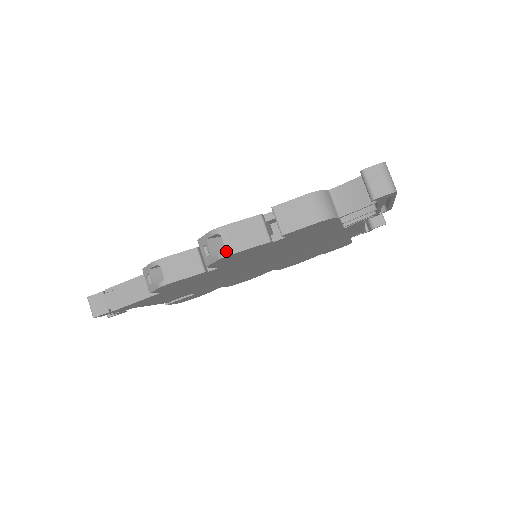
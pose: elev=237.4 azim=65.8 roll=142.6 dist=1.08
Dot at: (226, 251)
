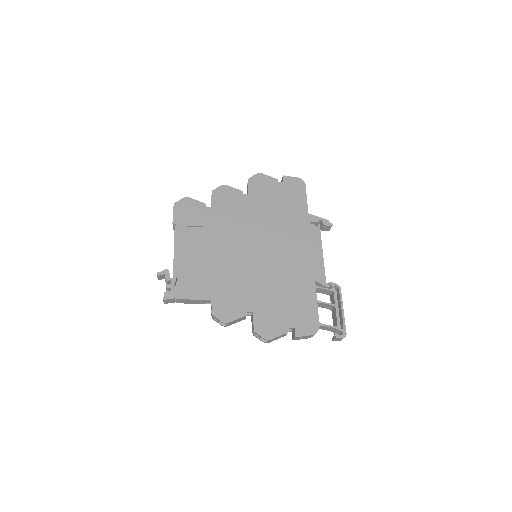
Dot at: occluded
